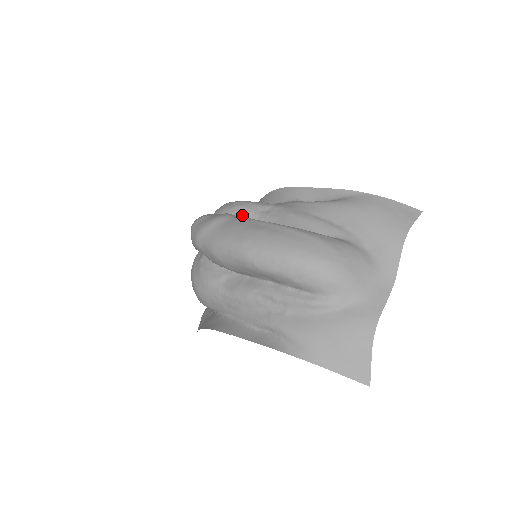
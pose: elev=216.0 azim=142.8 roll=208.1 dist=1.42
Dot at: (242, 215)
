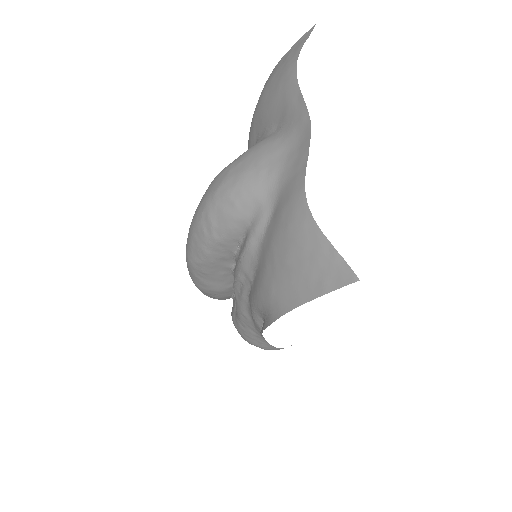
Dot at: occluded
